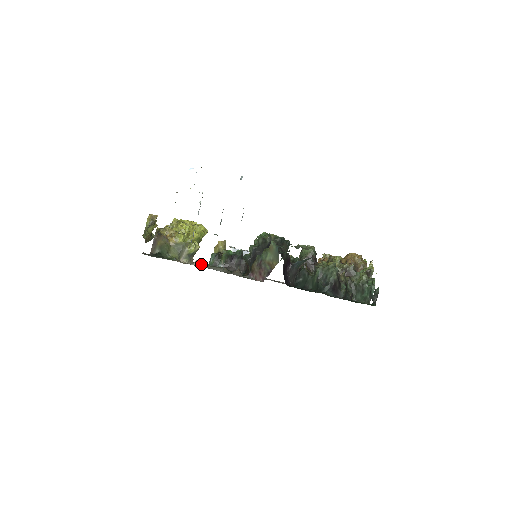
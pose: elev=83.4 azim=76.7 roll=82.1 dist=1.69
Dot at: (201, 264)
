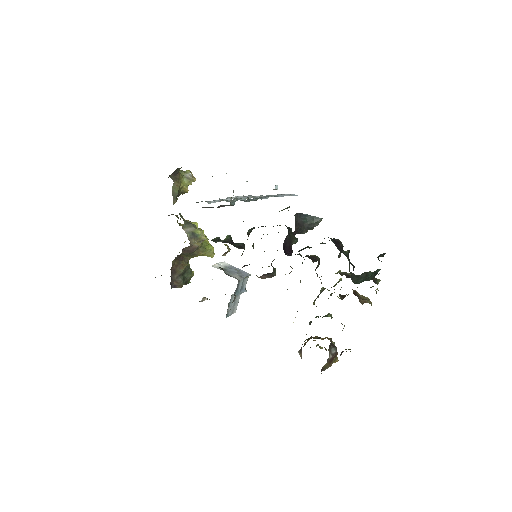
Dot at: occluded
